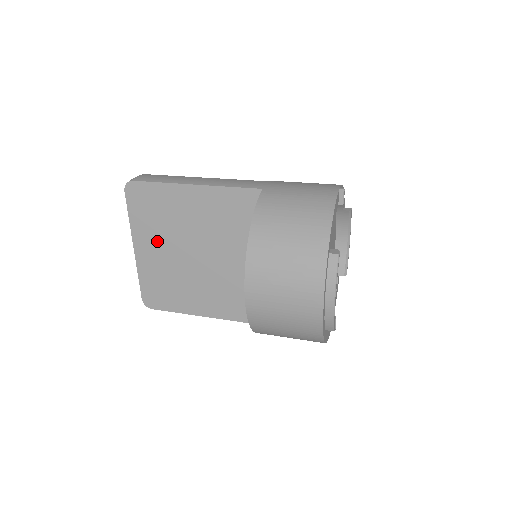
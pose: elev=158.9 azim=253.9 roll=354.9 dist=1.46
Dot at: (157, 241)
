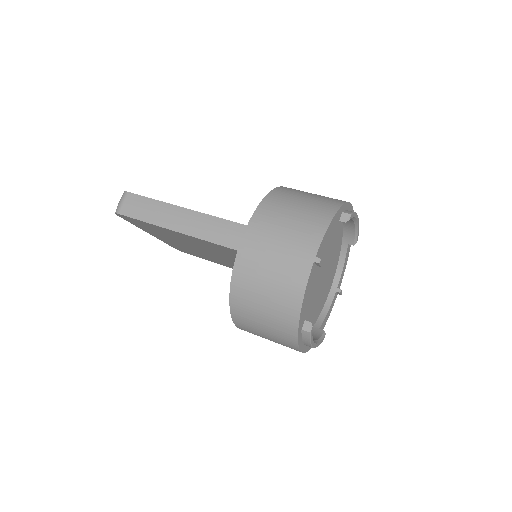
Dot at: occluded
